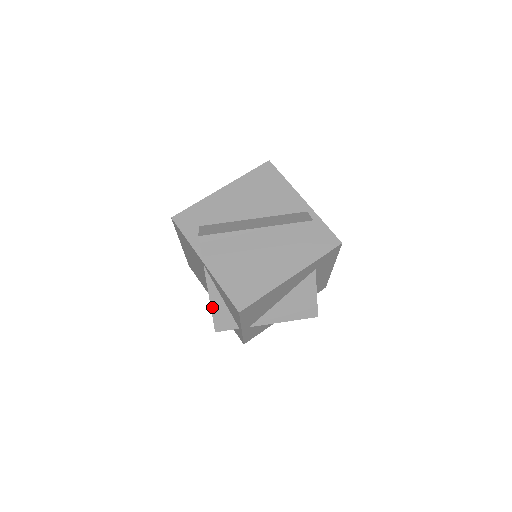
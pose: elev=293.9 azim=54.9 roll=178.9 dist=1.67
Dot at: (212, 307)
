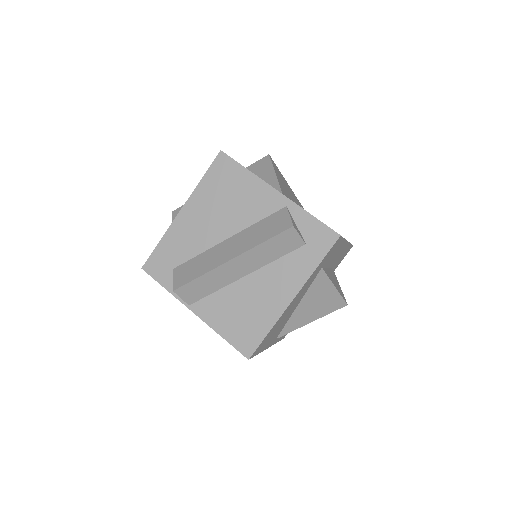
Dot at: occluded
